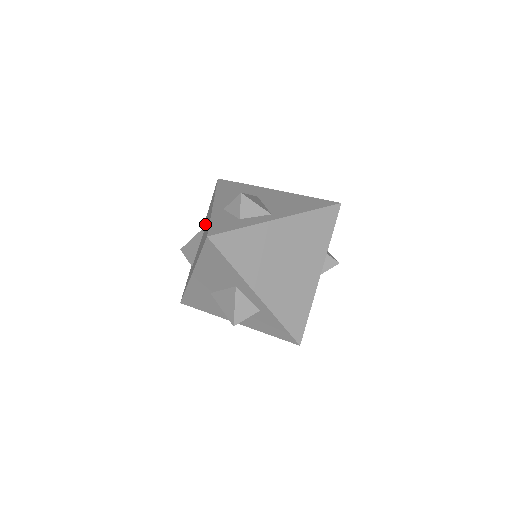
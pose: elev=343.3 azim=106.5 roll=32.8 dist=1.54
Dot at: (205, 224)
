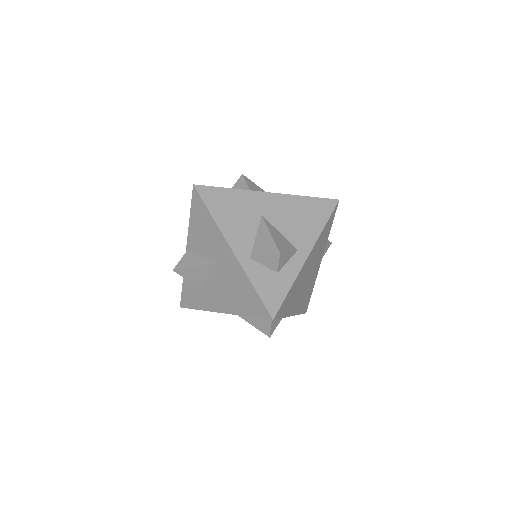
Dot at: (209, 254)
